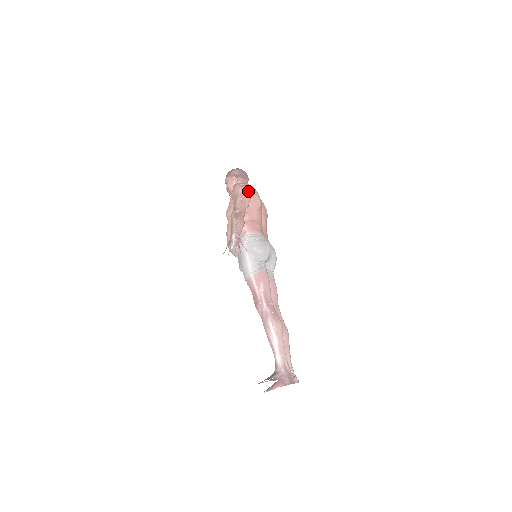
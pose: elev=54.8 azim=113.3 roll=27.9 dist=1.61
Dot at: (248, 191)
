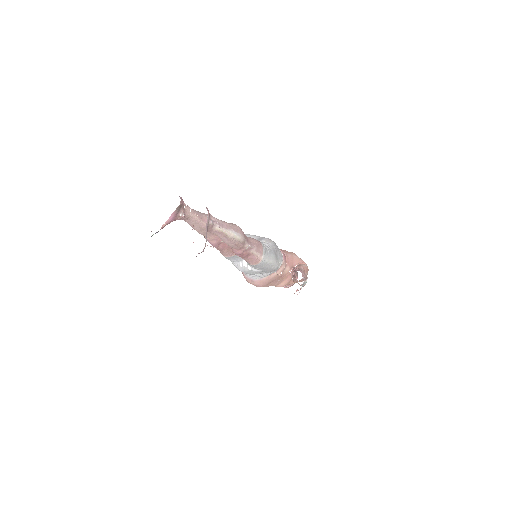
Dot at: occluded
